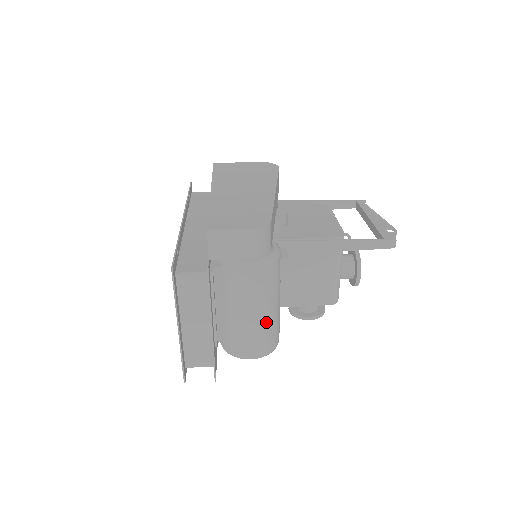
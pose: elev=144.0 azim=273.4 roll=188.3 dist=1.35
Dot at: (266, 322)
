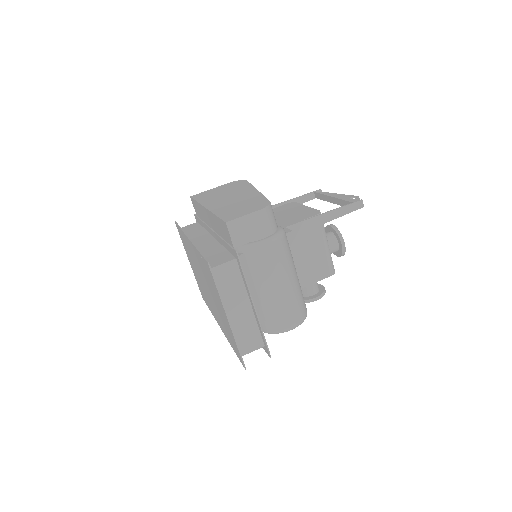
Dot at: (293, 291)
